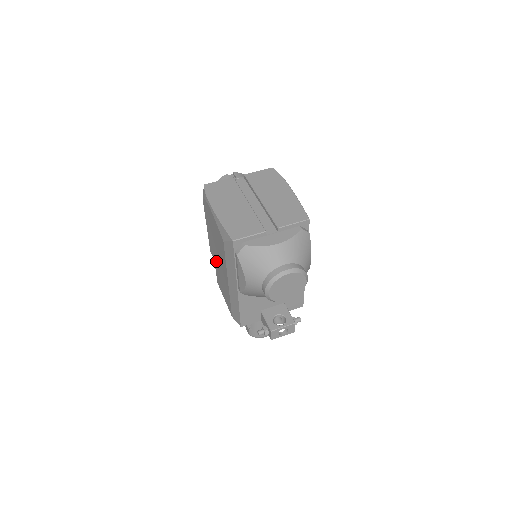
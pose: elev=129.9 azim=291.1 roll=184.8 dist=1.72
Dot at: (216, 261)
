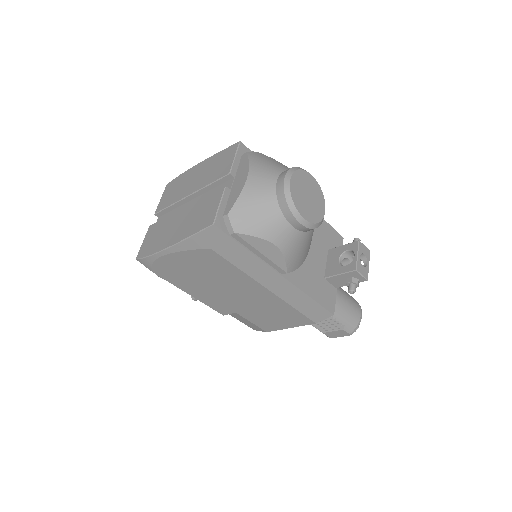
Dot at: (237, 306)
